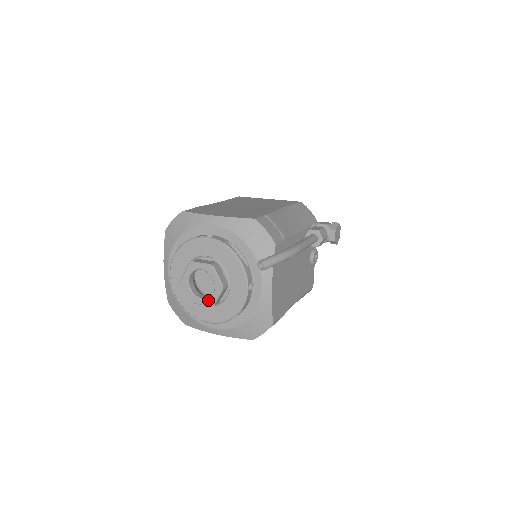
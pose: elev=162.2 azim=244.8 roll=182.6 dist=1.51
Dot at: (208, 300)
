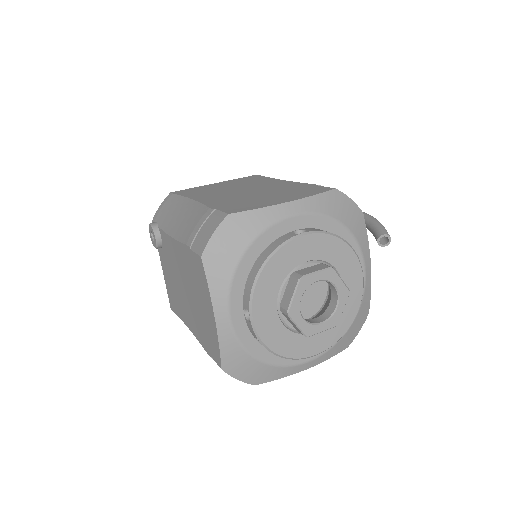
Dot at: (331, 320)
